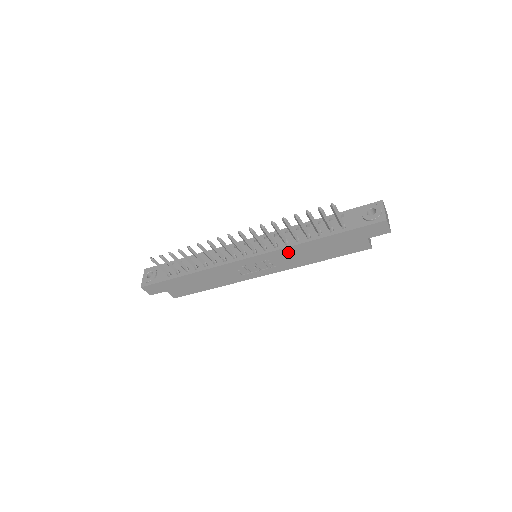
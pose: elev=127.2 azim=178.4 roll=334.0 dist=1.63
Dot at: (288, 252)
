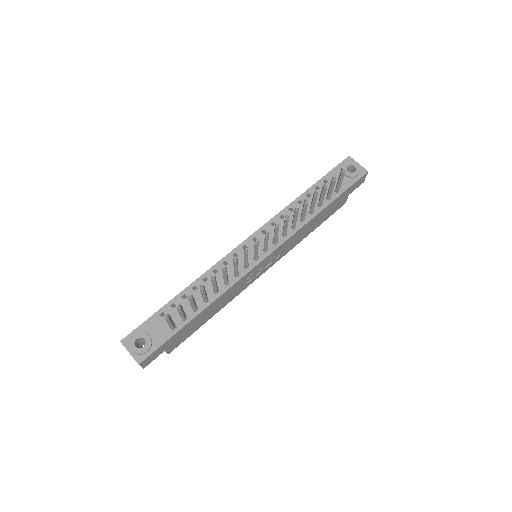
Dot at: (295, 236)
